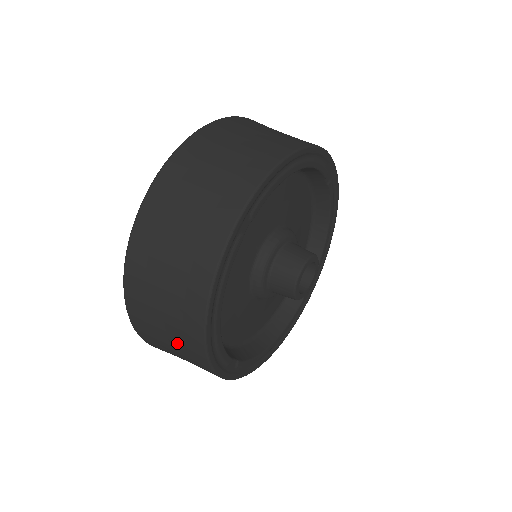
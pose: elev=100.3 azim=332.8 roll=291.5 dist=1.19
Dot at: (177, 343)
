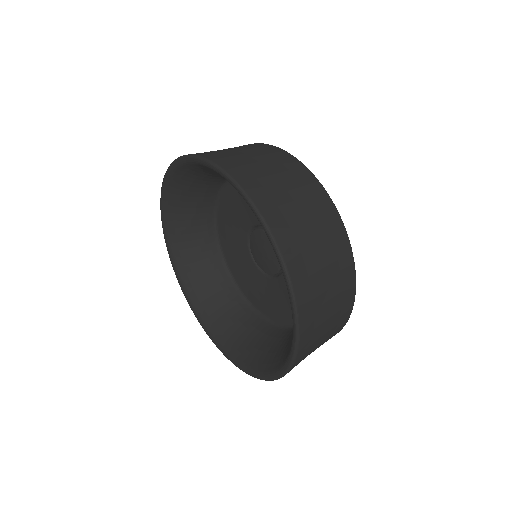
Dot at: occluded
